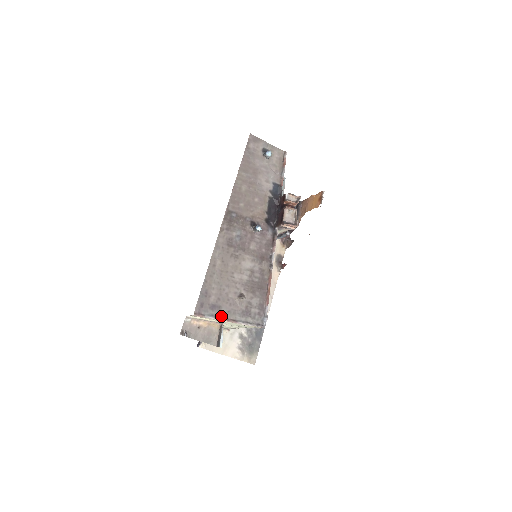
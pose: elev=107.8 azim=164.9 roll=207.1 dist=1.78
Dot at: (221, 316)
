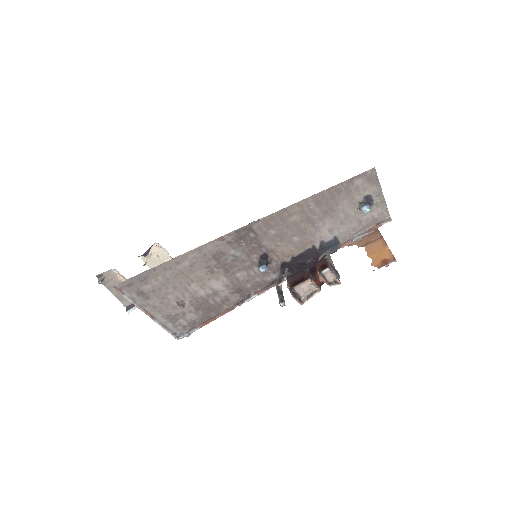
Dot at: (142, 305)
